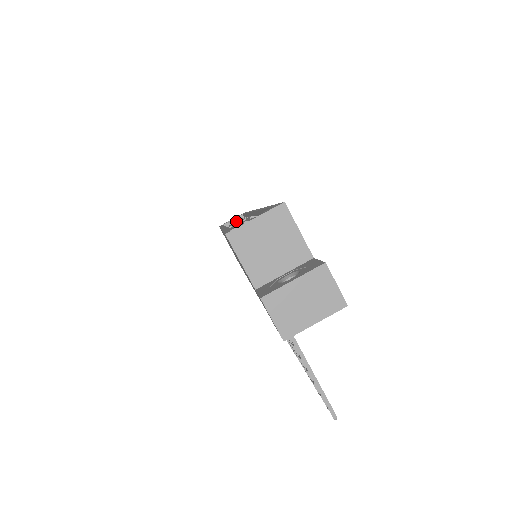
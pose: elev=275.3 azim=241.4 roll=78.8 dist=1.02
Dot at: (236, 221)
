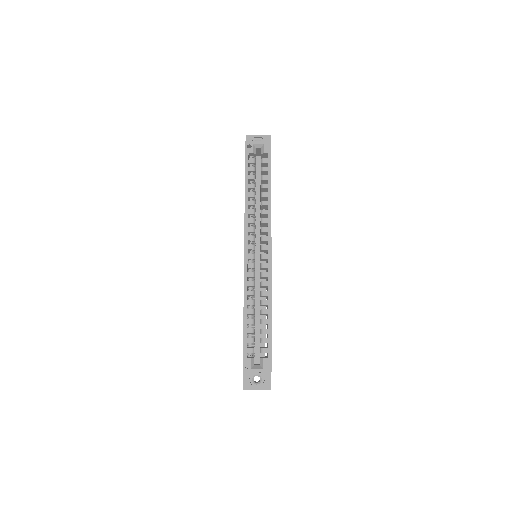
Dot at: (260, 148)
